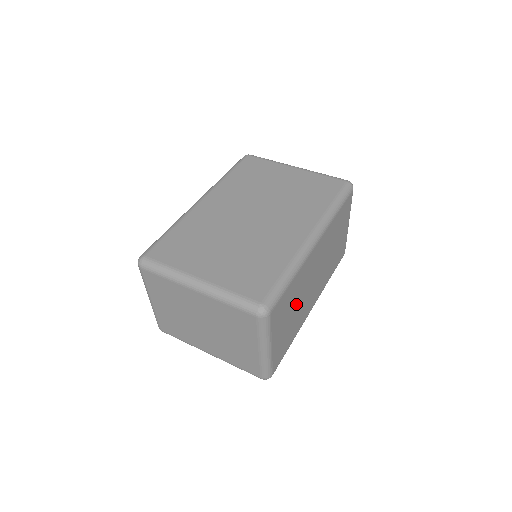
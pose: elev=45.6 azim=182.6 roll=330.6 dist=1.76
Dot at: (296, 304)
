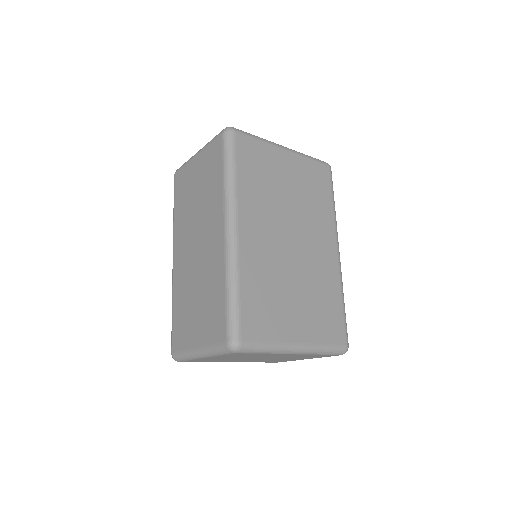
Dot at: occluded
